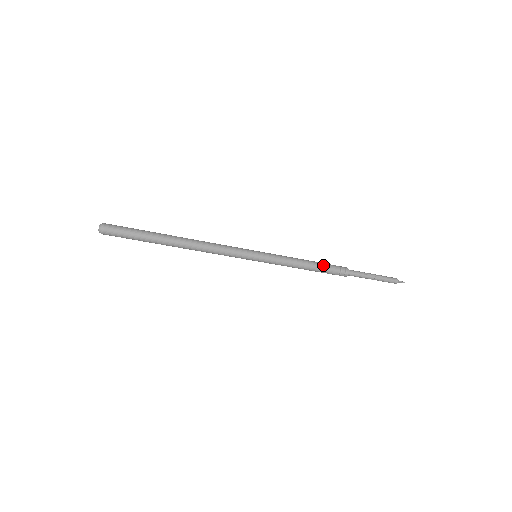
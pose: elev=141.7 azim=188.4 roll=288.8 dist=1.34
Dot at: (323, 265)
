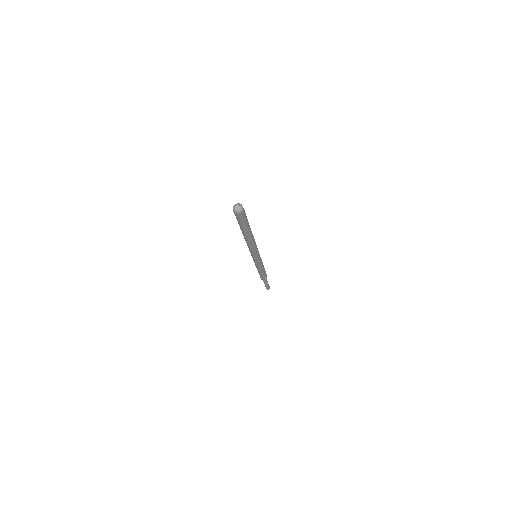
Dot at: occluded
